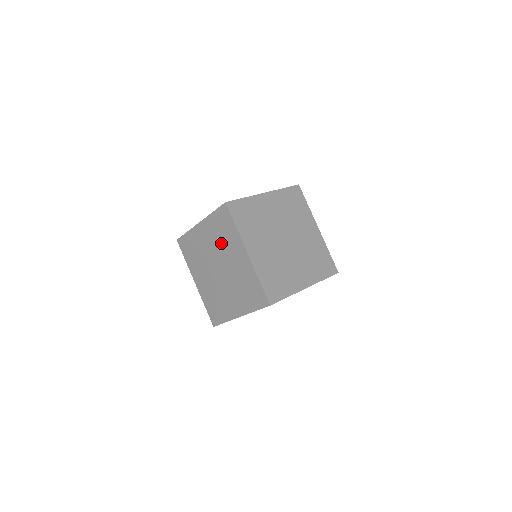
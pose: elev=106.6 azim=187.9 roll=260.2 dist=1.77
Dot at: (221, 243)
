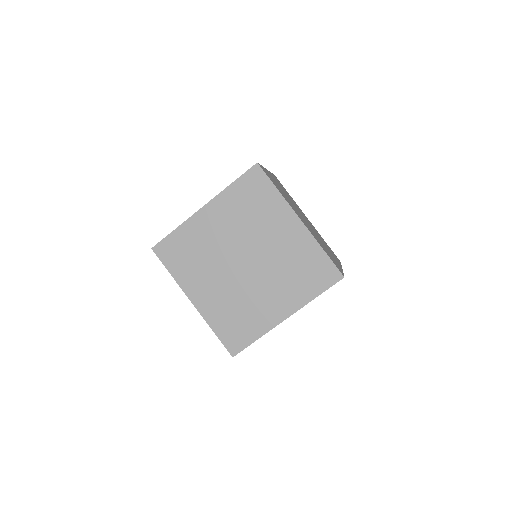
Dot at: occluded
